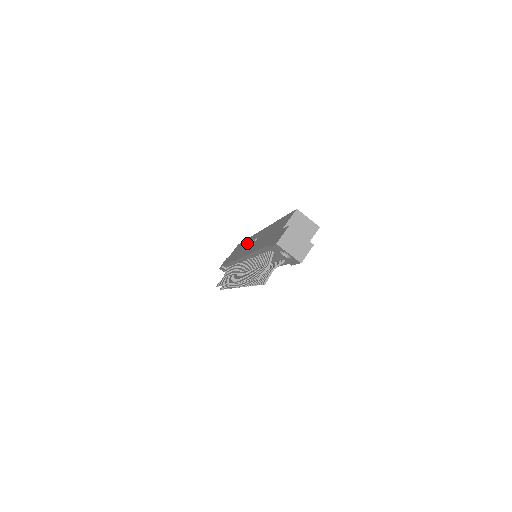
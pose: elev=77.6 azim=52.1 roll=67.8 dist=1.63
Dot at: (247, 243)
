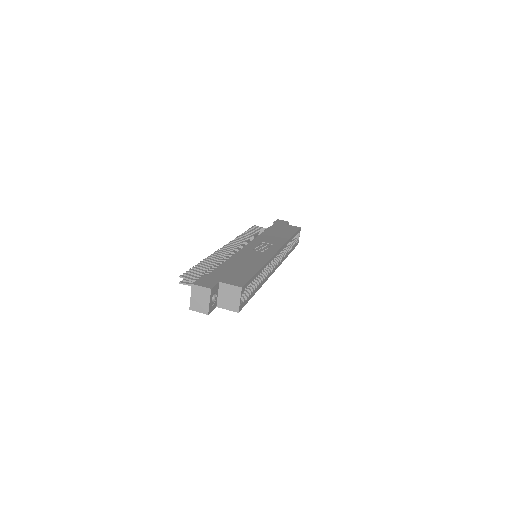
Dot at: (275, 241)
